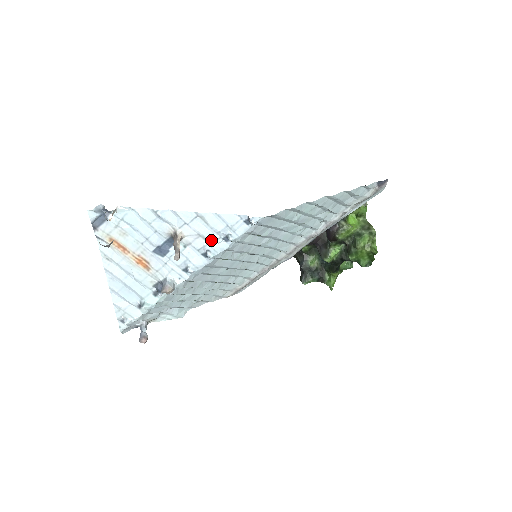
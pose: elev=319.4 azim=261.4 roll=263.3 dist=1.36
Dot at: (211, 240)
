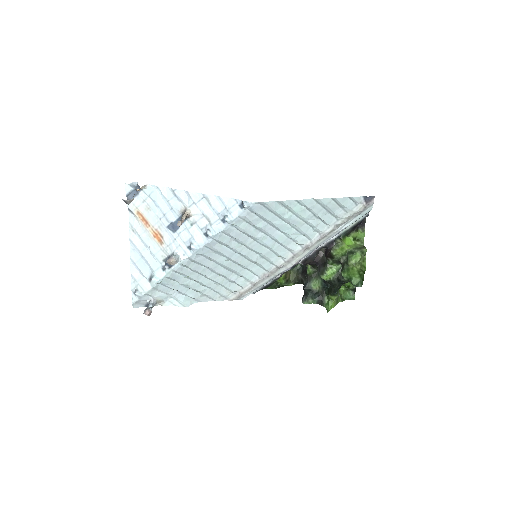
Dot at: (212, 220)
